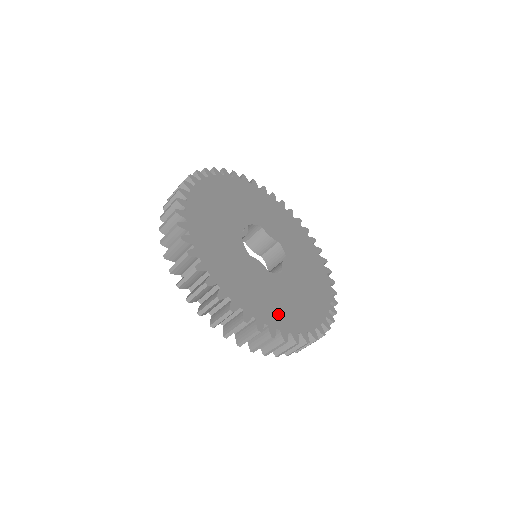
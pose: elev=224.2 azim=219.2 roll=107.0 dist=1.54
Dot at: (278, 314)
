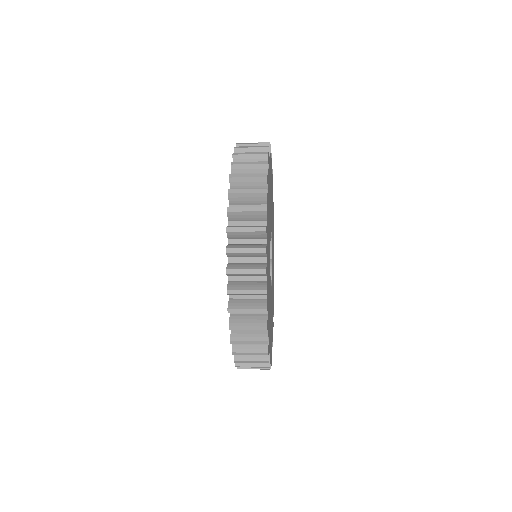
Dot at: (271, 338)
